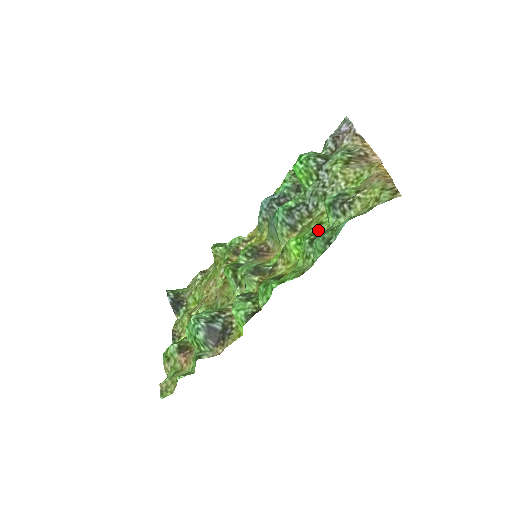
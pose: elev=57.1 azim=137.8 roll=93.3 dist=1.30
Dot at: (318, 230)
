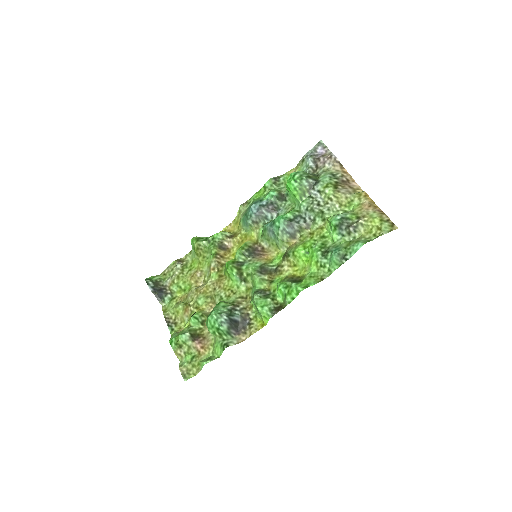
Dot at: (325, 244)
